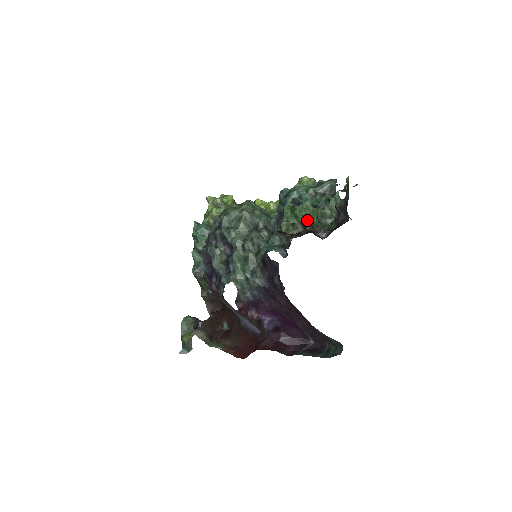
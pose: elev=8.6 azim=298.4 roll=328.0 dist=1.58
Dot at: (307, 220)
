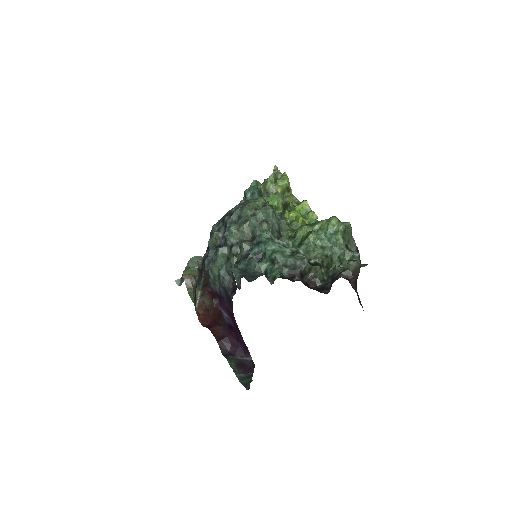
Dot at: occluded
